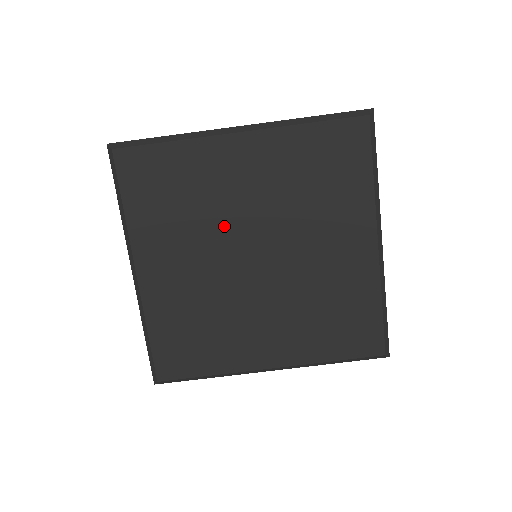
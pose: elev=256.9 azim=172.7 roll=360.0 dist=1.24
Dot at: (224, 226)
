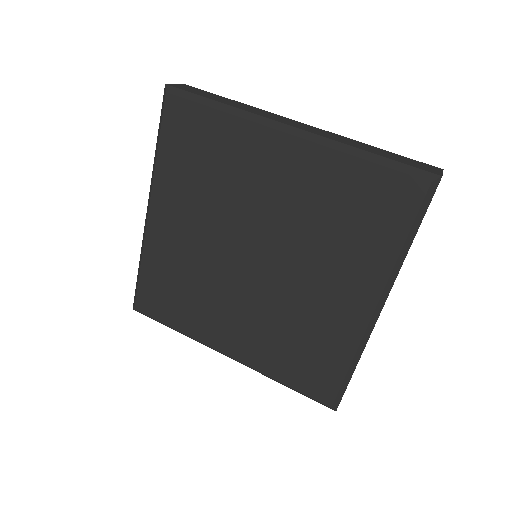
Dot at: (215, 268)
